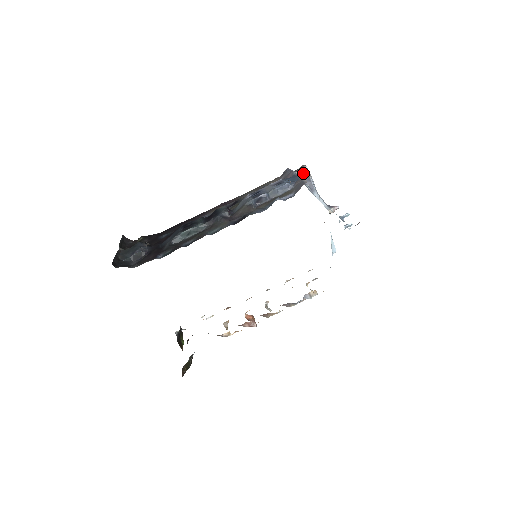
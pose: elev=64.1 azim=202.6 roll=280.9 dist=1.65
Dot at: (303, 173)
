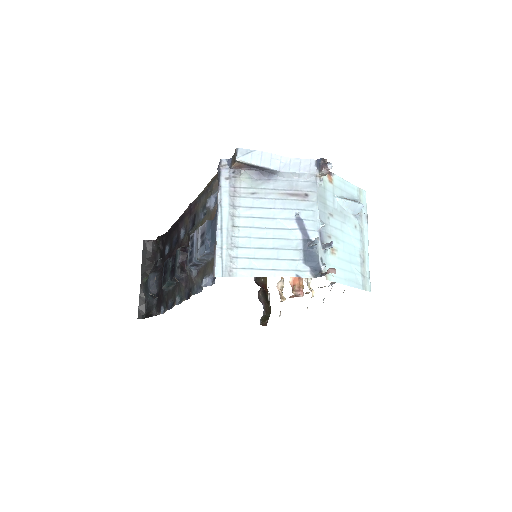
Dot at: (241, 164)
